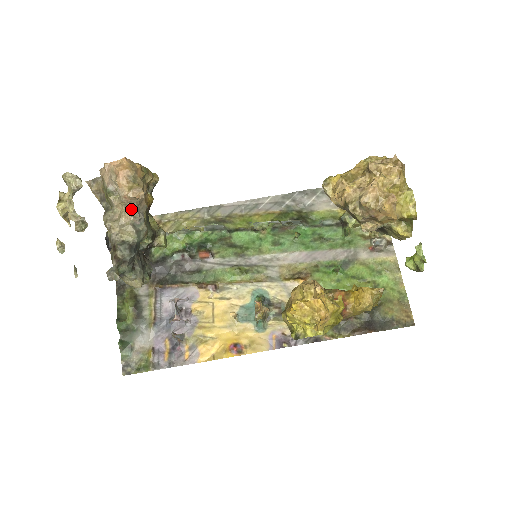
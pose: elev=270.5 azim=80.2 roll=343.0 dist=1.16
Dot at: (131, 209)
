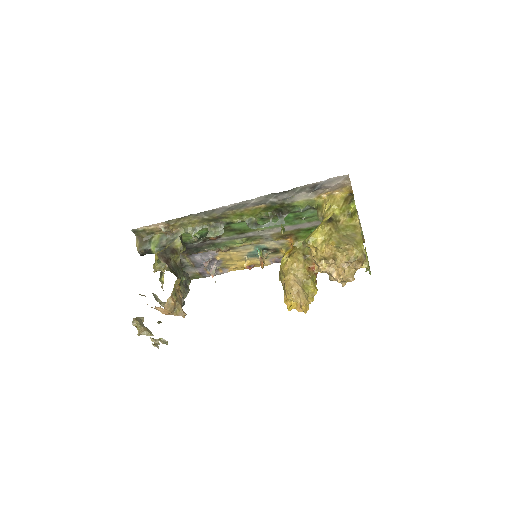
Dot at: occluded
